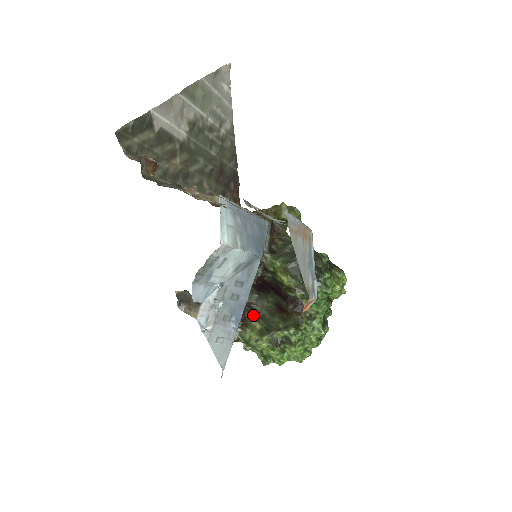
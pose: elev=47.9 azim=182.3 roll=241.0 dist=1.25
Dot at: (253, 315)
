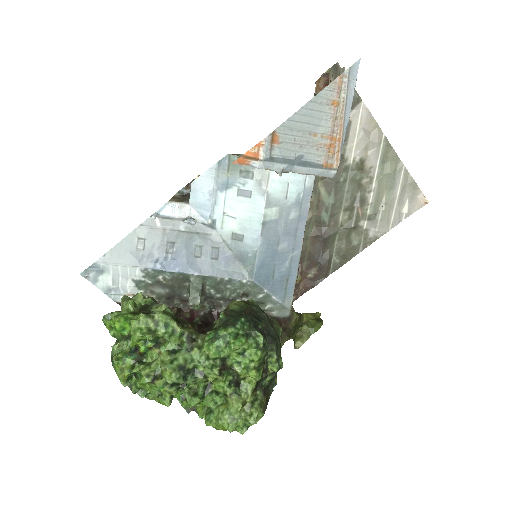
Dot at: occluded
